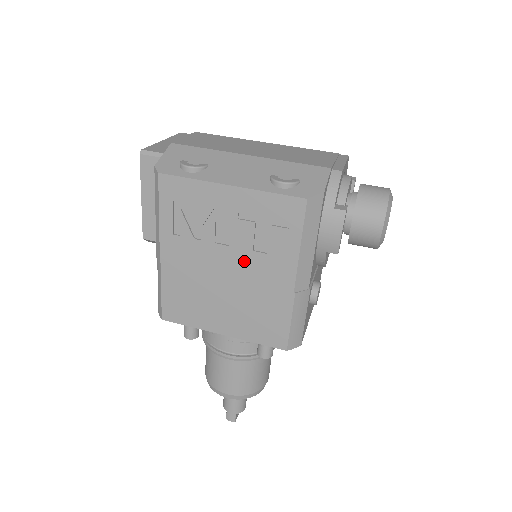
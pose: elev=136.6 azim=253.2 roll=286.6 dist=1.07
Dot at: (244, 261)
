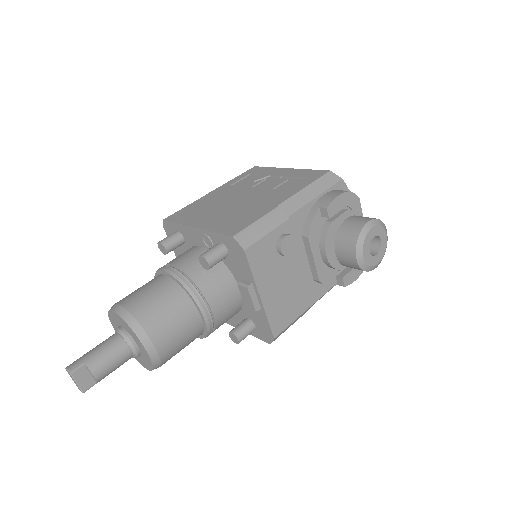
Dot at: (261, 193)
